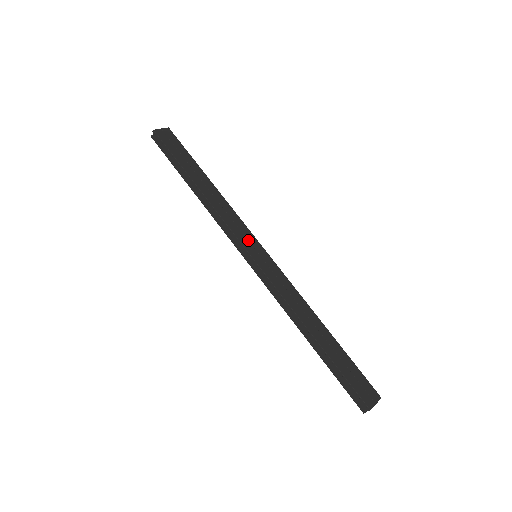
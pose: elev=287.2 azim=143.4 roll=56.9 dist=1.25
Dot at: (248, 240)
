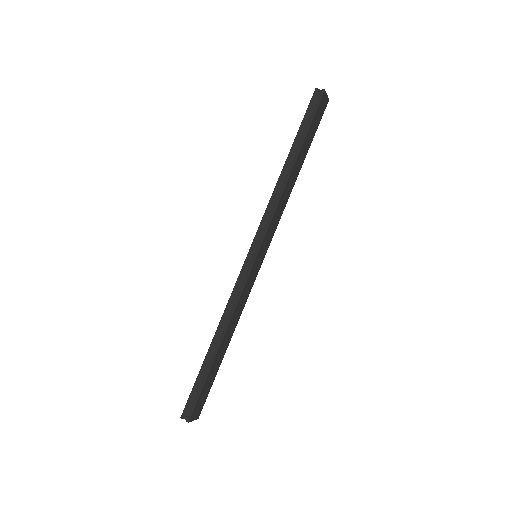
Dot at: (267, 242)
